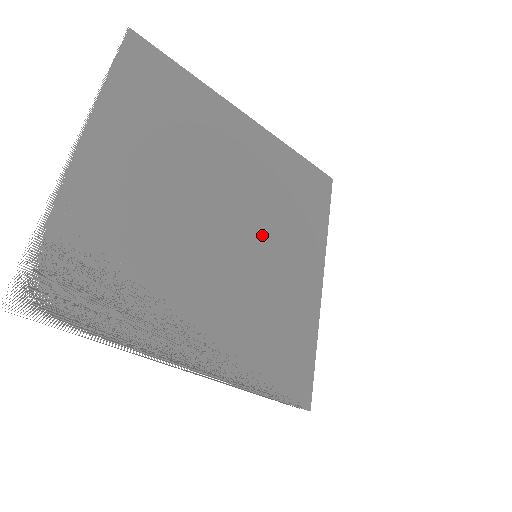
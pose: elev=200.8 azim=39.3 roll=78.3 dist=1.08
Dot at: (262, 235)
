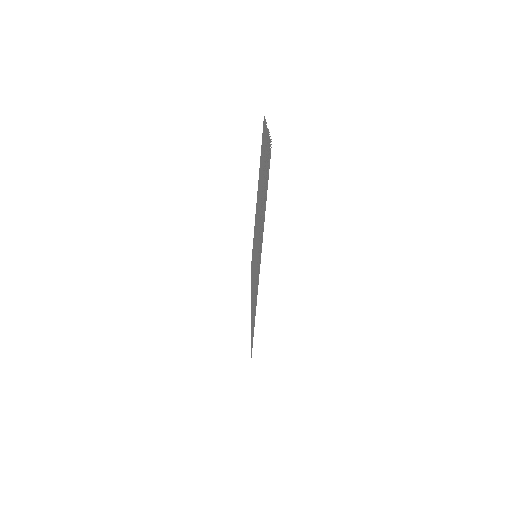
Dot at: (255, 251)
